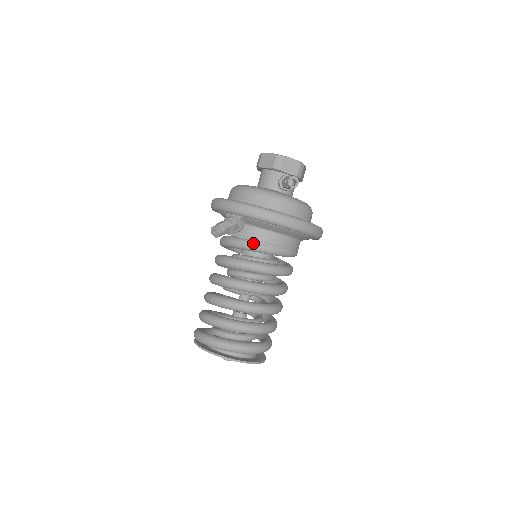
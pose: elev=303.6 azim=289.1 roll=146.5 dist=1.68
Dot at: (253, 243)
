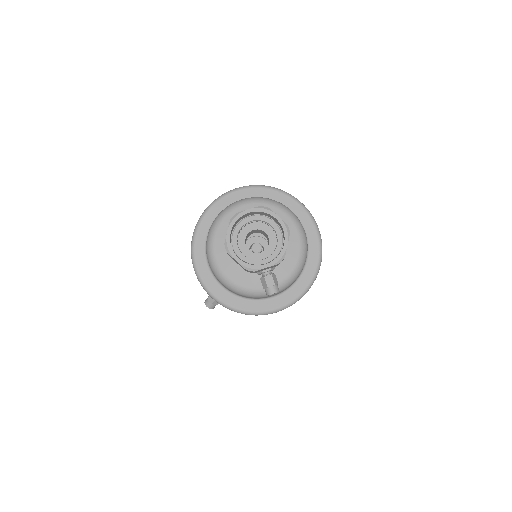
Dot at: occluded
